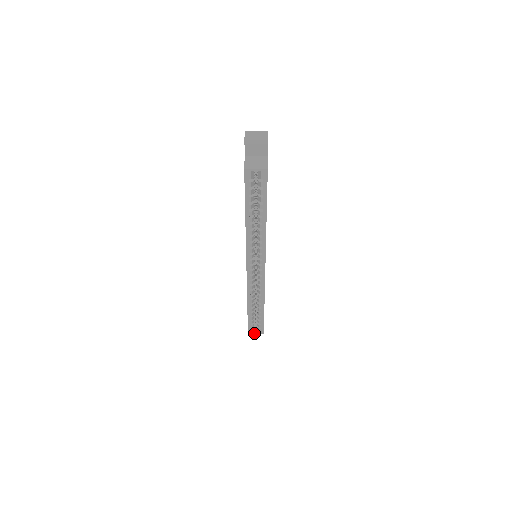
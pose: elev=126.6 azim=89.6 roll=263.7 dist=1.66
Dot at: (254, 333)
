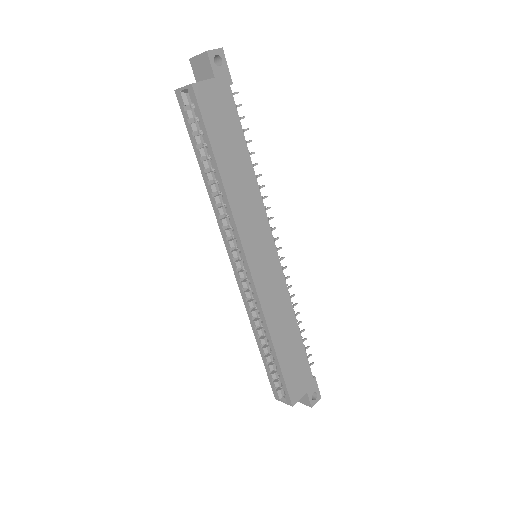
Dot at: (282, 400)
